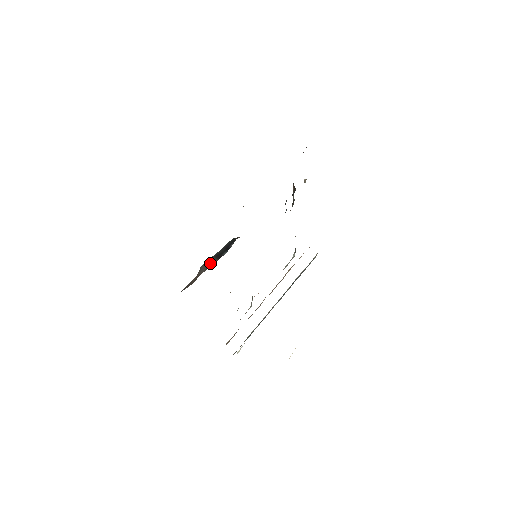
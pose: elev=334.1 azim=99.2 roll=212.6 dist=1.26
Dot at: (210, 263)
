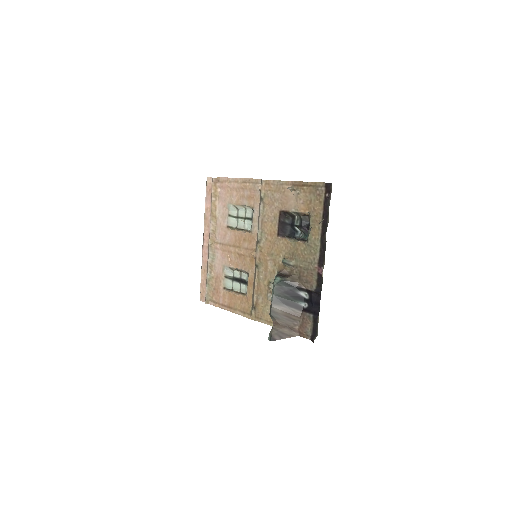
Dot at: (291, 314)
